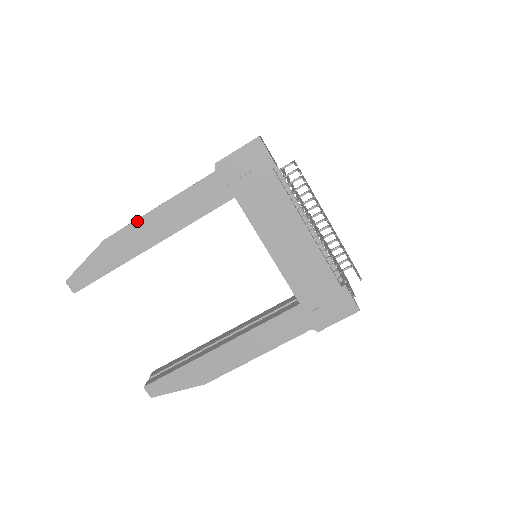
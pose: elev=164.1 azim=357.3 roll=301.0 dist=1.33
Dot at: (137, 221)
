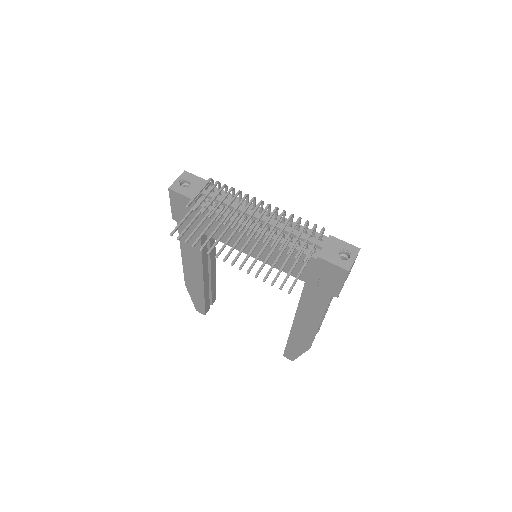
Dot at: (184, 269)
